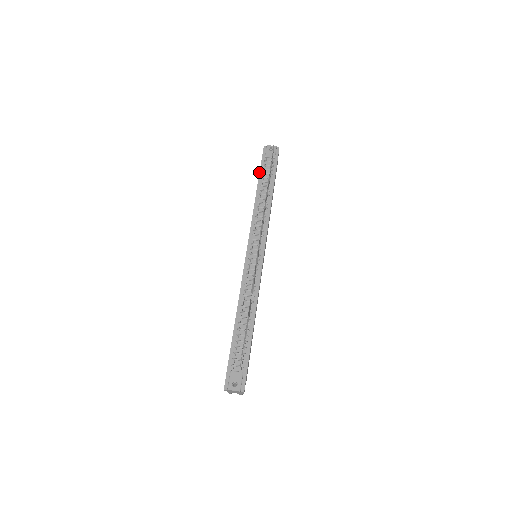
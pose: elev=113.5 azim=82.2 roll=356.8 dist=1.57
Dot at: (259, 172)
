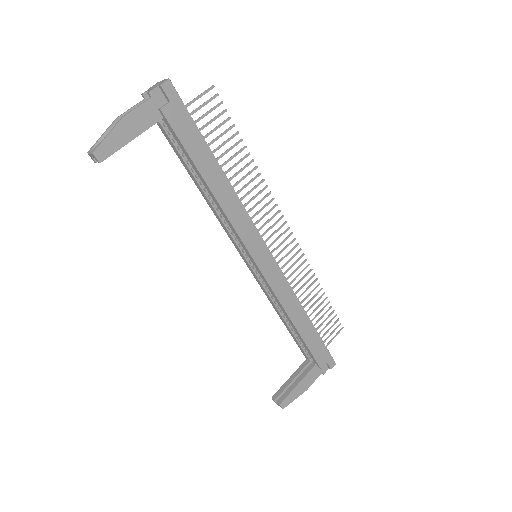
Dot at: occluded
